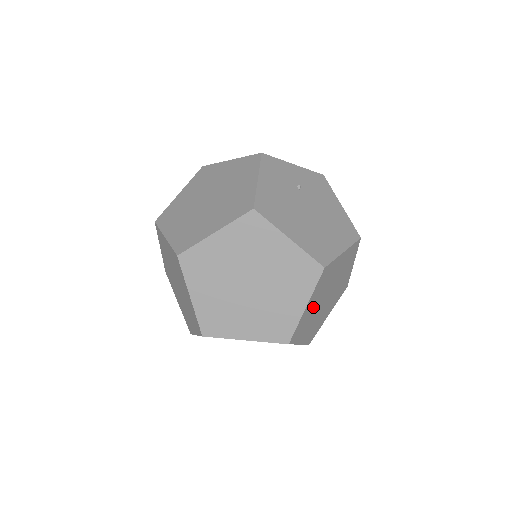
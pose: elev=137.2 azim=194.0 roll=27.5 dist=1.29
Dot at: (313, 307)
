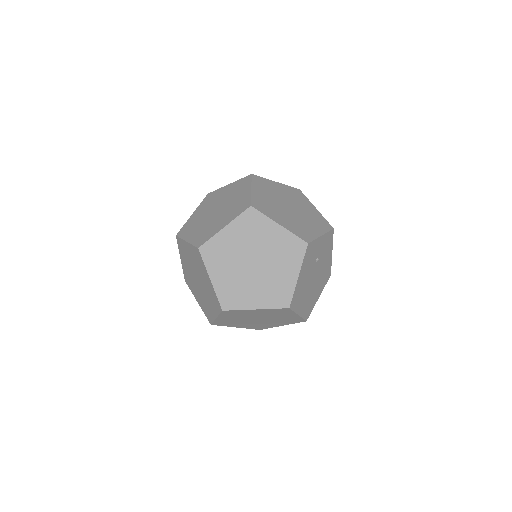
Dot at: occluded
